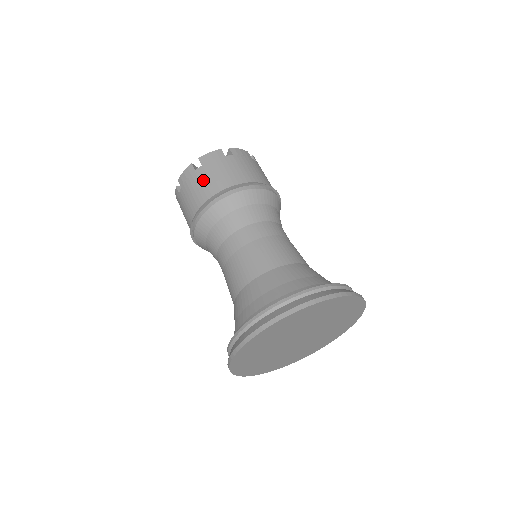
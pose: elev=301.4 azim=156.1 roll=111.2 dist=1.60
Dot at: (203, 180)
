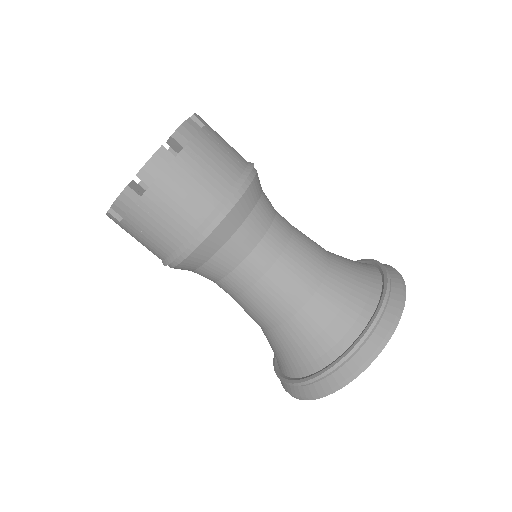
Dot at: occluded
